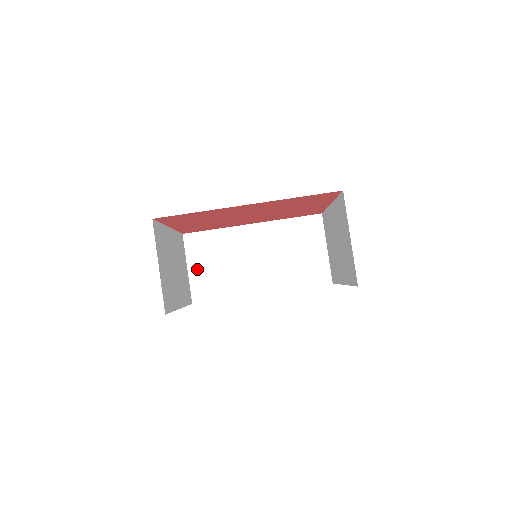
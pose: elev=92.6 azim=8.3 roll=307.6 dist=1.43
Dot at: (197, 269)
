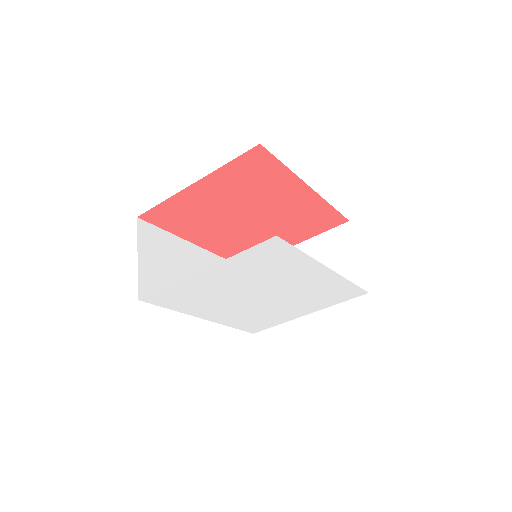
Dot at: (147, 262)
